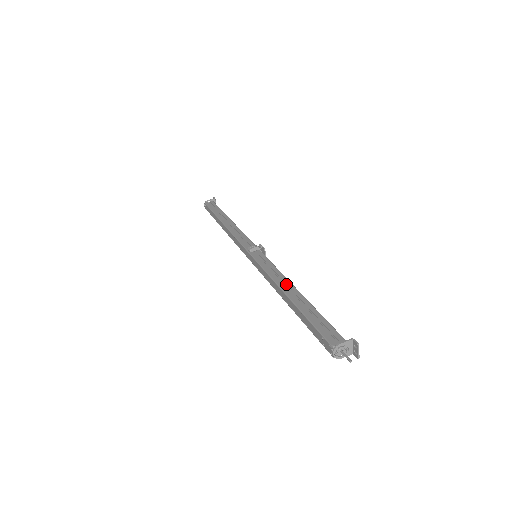
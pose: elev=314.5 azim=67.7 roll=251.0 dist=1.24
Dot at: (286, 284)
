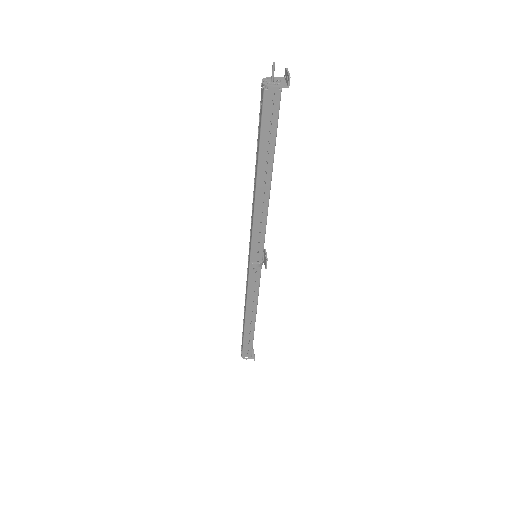
Dot at: occluded
